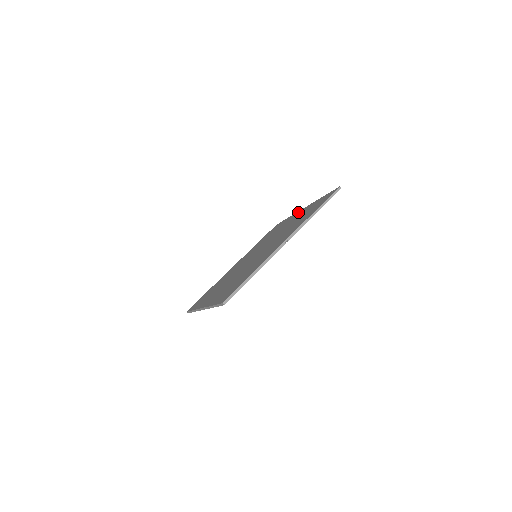
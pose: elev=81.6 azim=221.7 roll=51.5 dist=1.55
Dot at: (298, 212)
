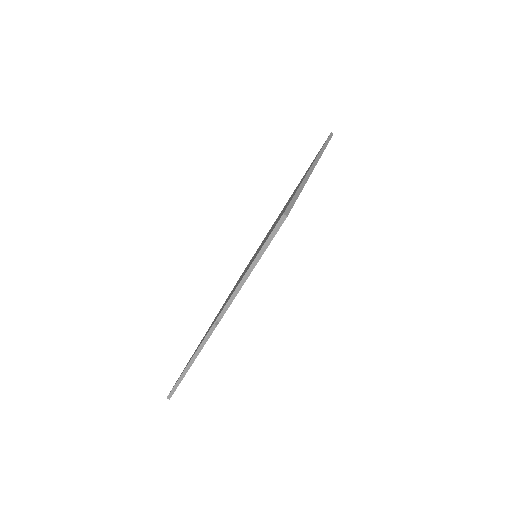
Dot at: occluded
